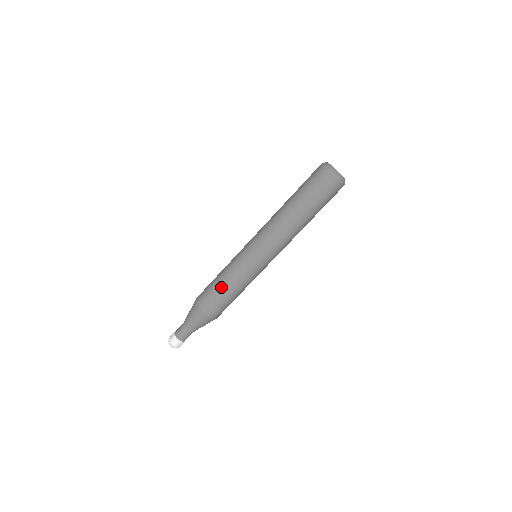
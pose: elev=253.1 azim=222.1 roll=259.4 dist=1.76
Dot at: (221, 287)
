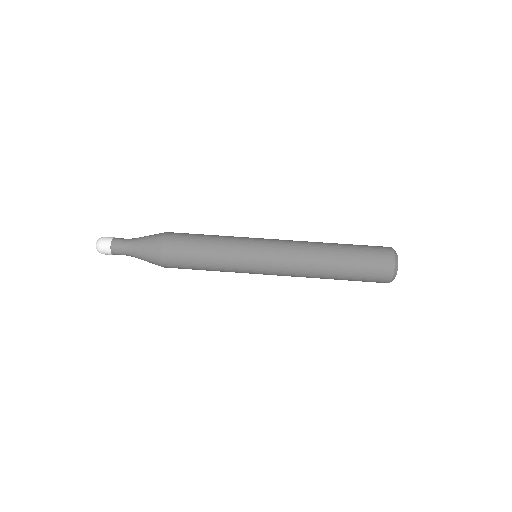
Dot at: (201, 245)
